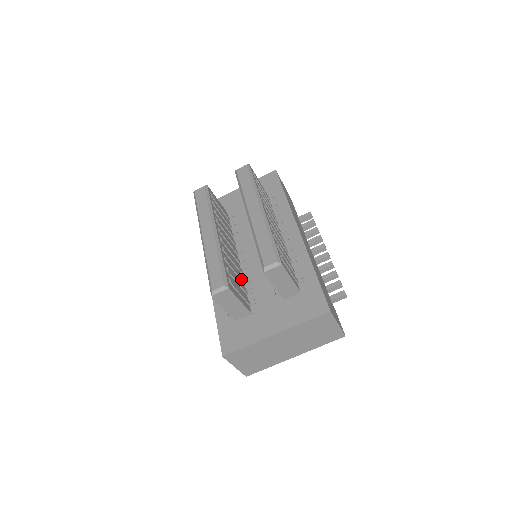
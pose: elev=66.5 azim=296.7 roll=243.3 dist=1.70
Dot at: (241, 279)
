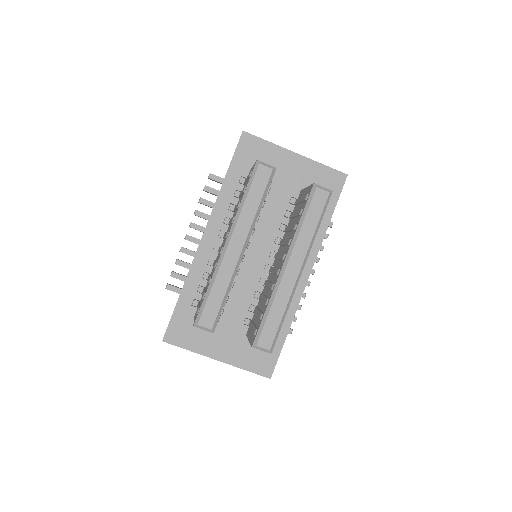
Dot at: occluded
